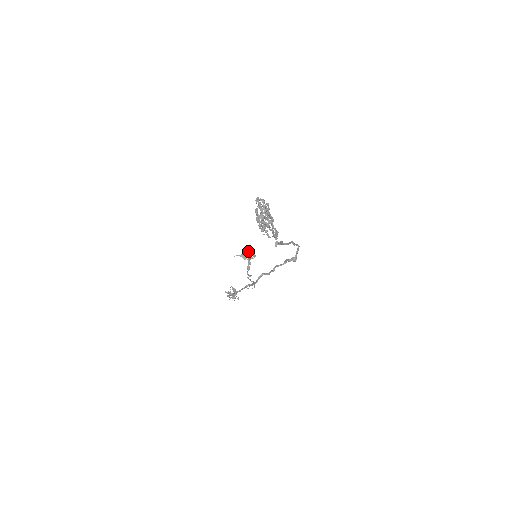
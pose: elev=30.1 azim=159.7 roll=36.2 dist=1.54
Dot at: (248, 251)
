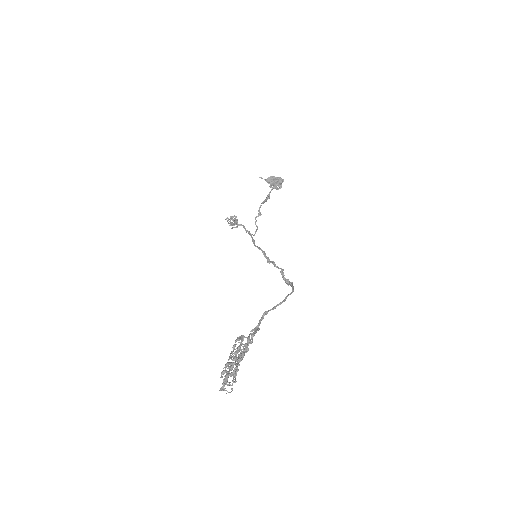
Dot at: (276, 180)
